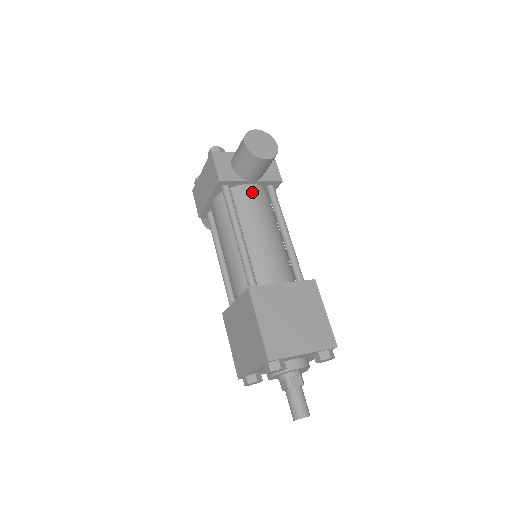
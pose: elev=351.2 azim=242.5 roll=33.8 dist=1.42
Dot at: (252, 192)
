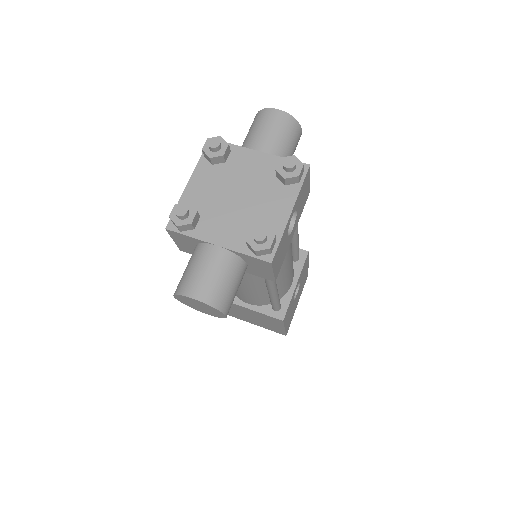
Dot at: occluded
